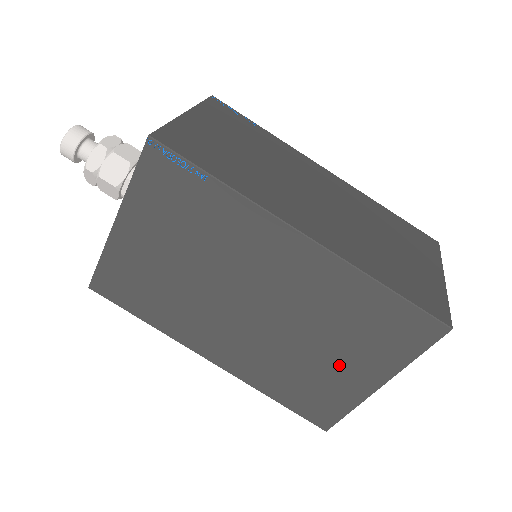
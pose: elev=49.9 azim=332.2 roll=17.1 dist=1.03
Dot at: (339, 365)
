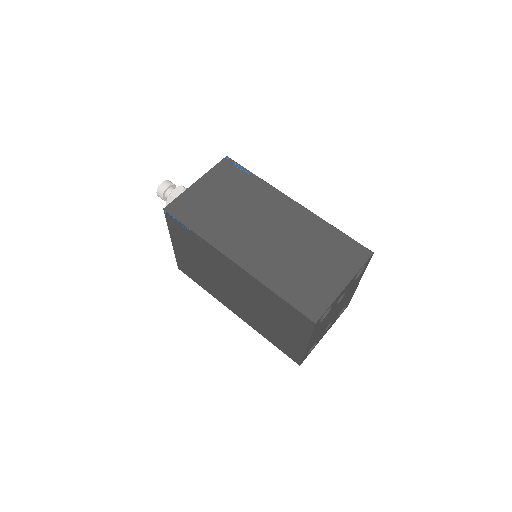
Dot at: (283, 330)
